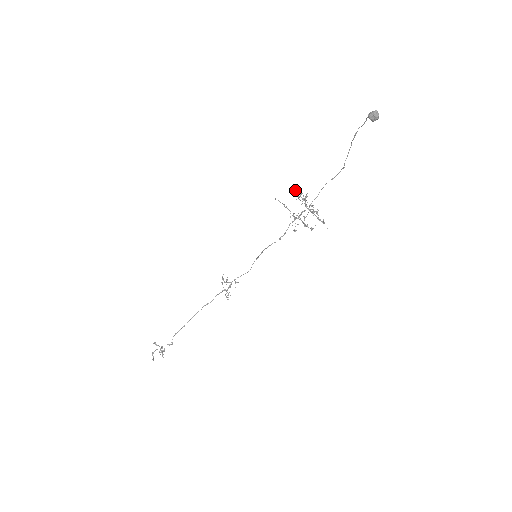
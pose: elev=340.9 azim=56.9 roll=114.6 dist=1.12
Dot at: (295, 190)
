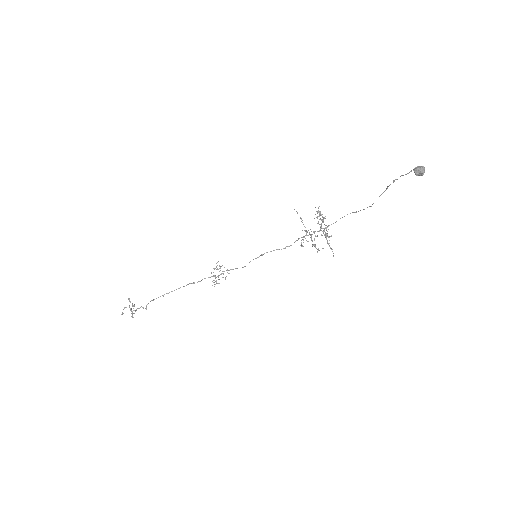
Dot at: occluded
